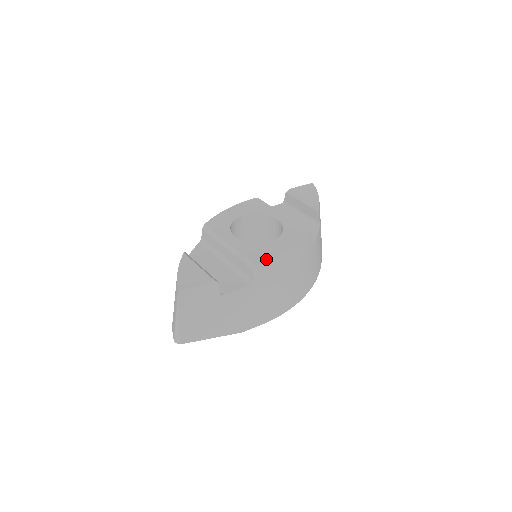
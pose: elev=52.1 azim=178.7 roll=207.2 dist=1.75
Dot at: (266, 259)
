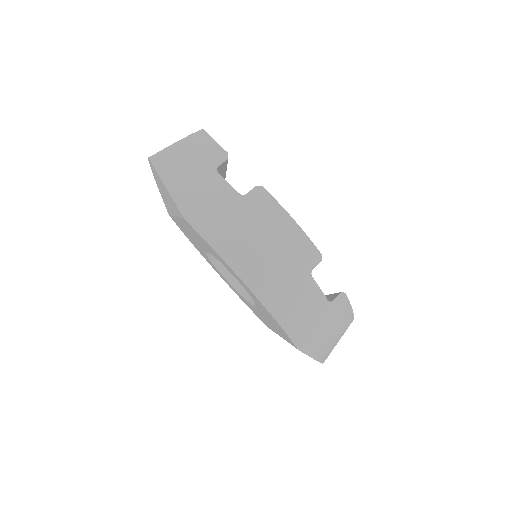
Dot at: (273, 197)
